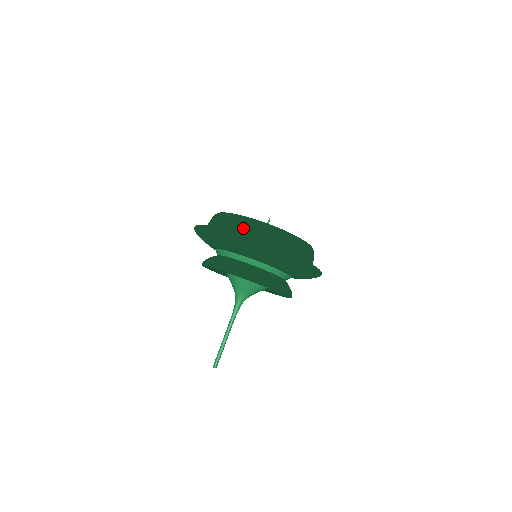
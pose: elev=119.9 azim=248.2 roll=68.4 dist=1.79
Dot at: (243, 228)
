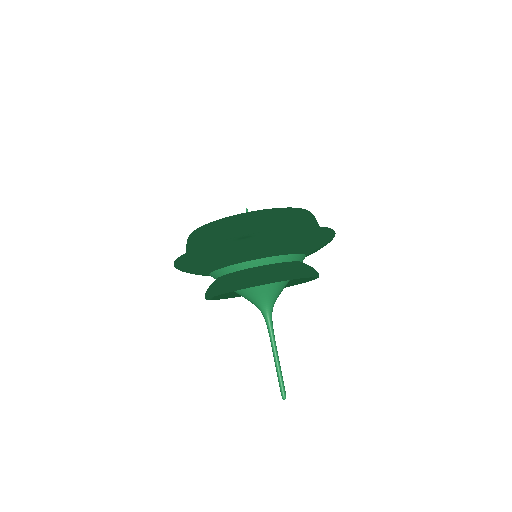
Dot at: (231, 231)
